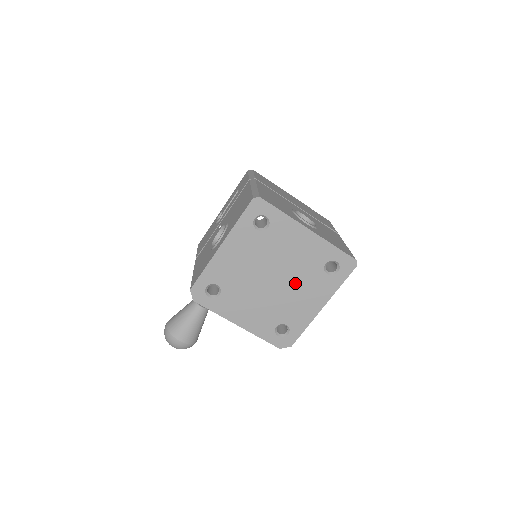
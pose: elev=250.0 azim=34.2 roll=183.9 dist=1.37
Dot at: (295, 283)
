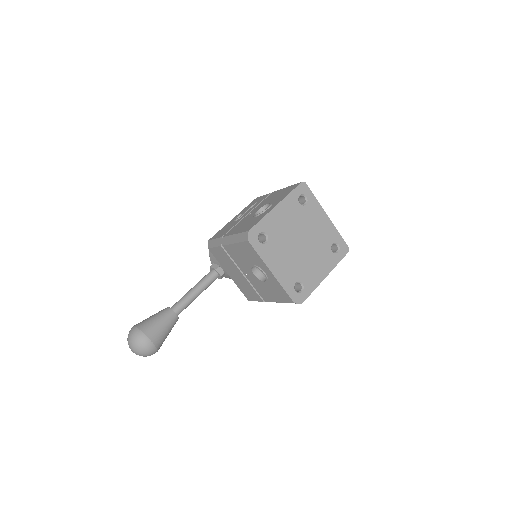
Dot at: (313, 251)
